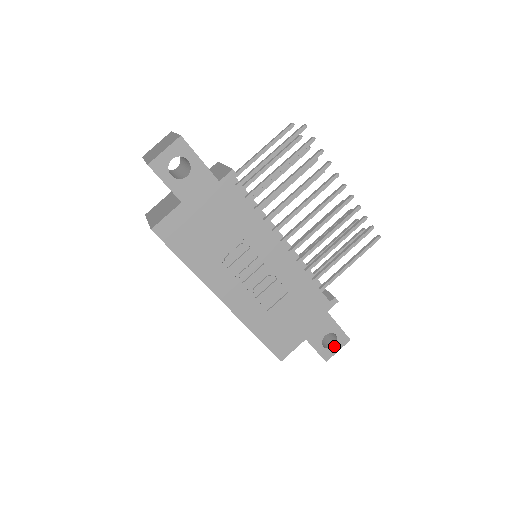
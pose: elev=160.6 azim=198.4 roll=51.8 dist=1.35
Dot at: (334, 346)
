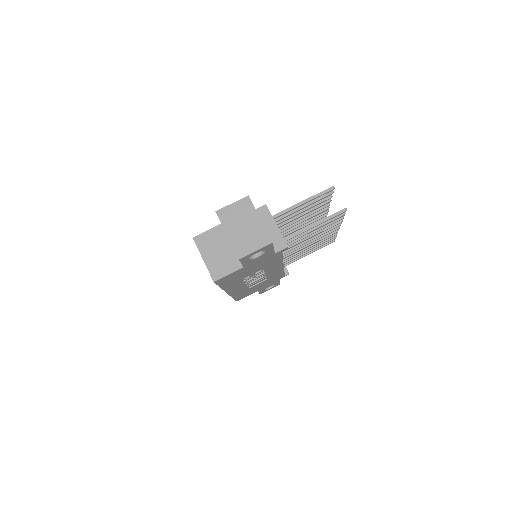
Dot at: (270, 288)
